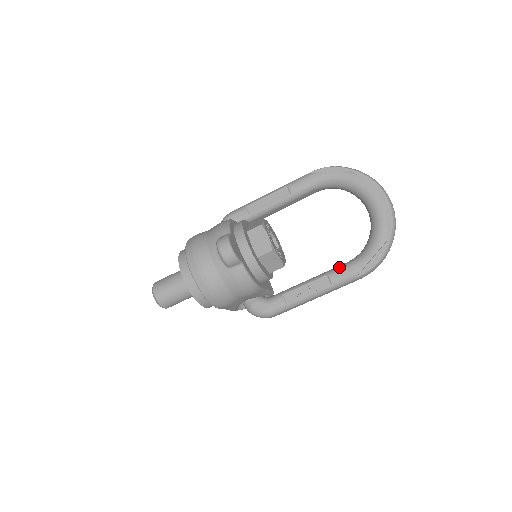
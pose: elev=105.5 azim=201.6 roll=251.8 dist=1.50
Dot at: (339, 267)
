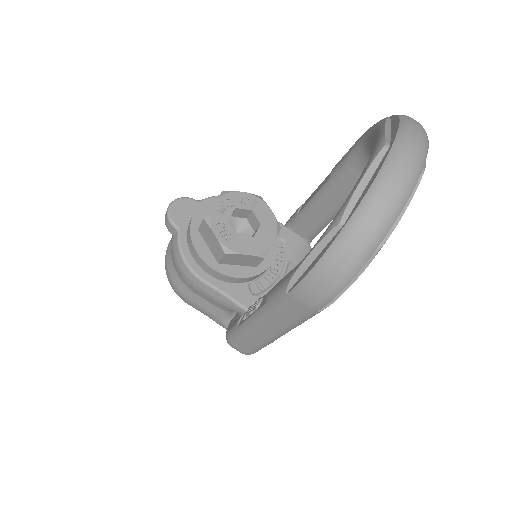
Dot at: occluded
